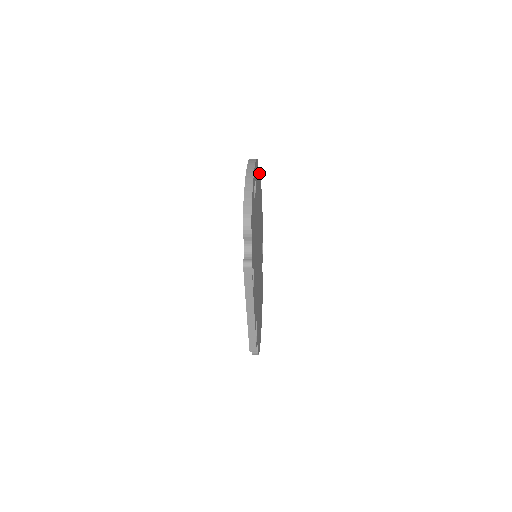
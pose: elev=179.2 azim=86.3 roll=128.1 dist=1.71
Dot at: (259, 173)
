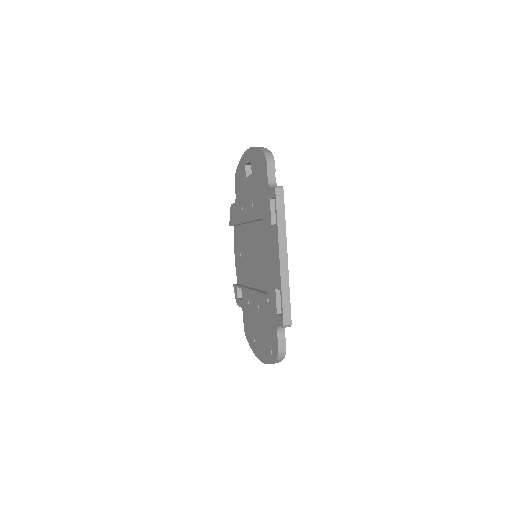
Dot at: occluded
